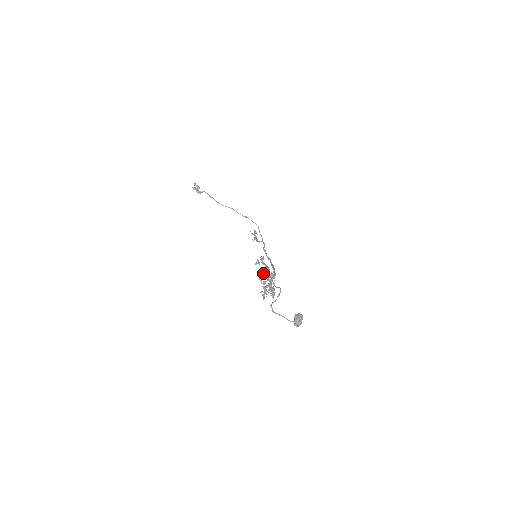
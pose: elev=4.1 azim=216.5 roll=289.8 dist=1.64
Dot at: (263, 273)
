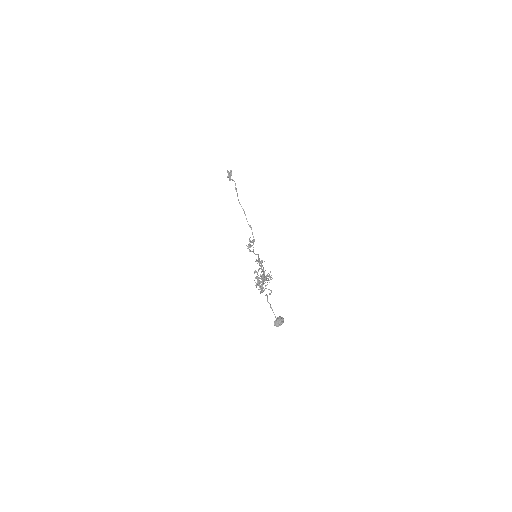
Dot at: (255, 271)
